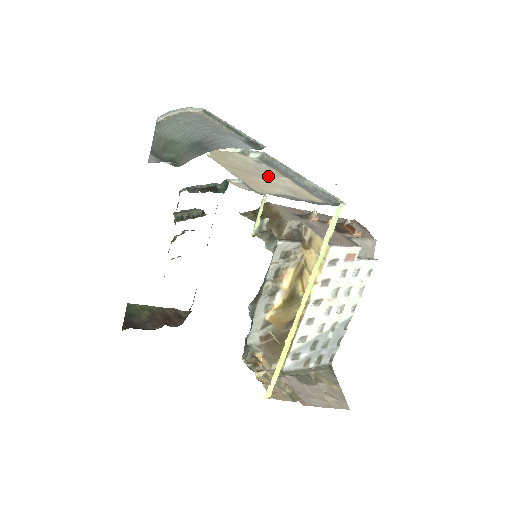
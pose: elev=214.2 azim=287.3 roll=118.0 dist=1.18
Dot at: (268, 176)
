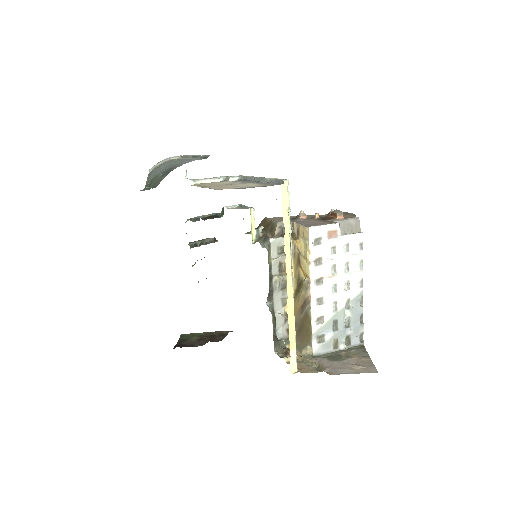
Dot at: (235, 184)
